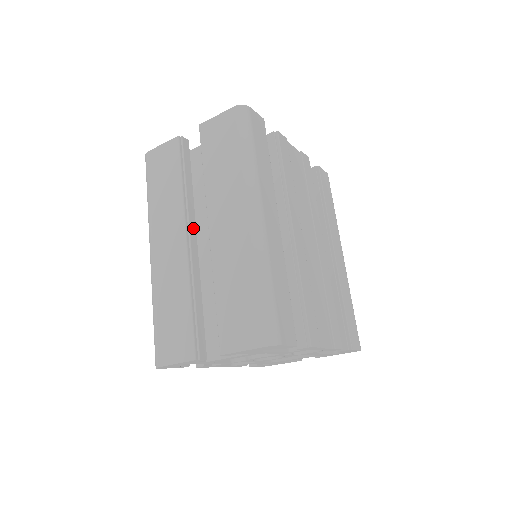
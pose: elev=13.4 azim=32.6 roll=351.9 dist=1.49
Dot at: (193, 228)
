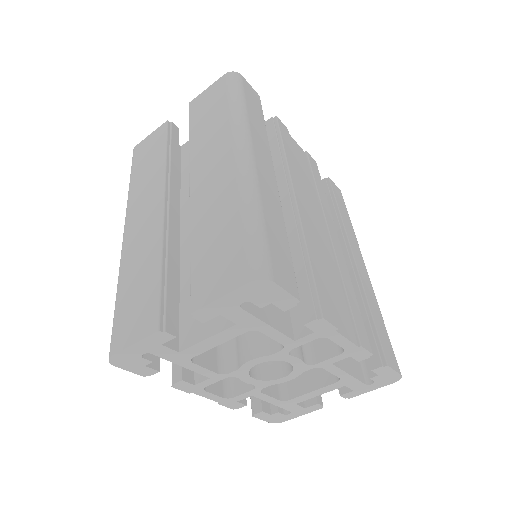
Dot at: (174, 198)
